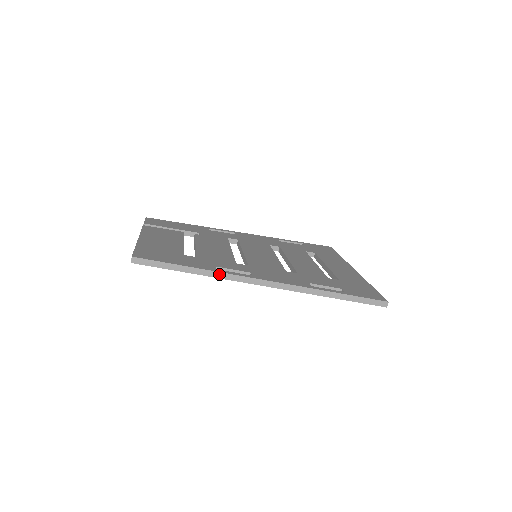
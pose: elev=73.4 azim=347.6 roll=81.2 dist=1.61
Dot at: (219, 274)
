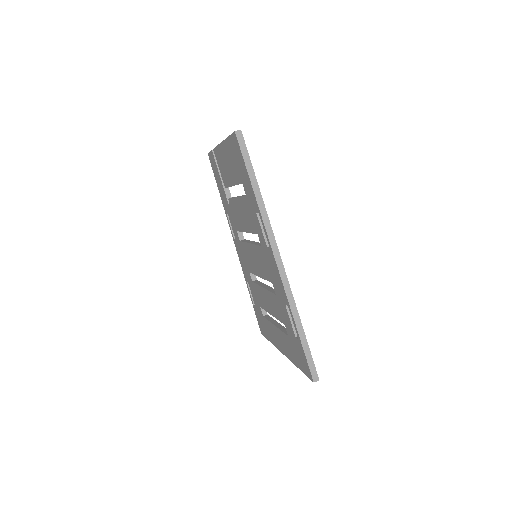
Dot at: (265, 214)
